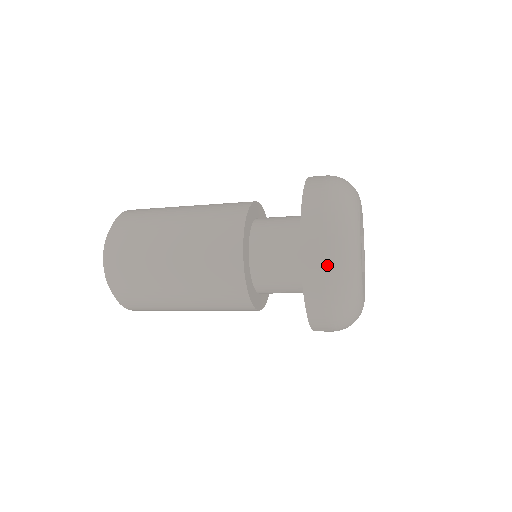
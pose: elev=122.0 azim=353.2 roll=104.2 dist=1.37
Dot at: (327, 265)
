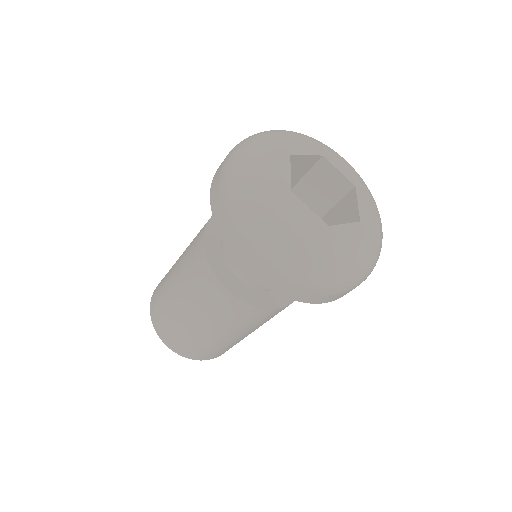
Dot at: (279, 271)
